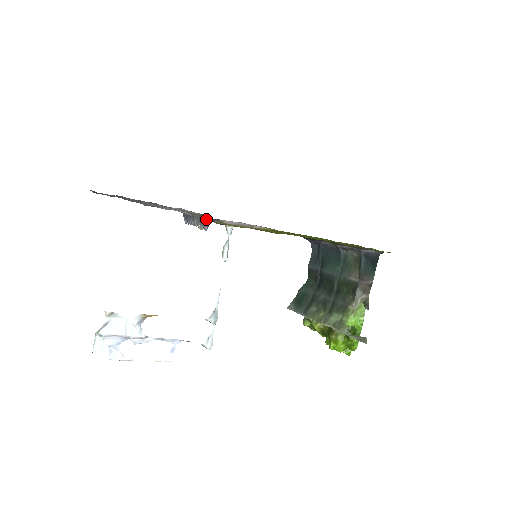
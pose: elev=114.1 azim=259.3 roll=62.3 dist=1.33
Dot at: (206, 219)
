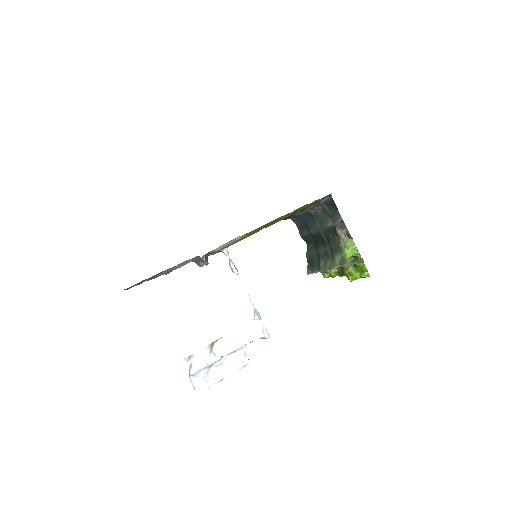
Dot at: occluded
